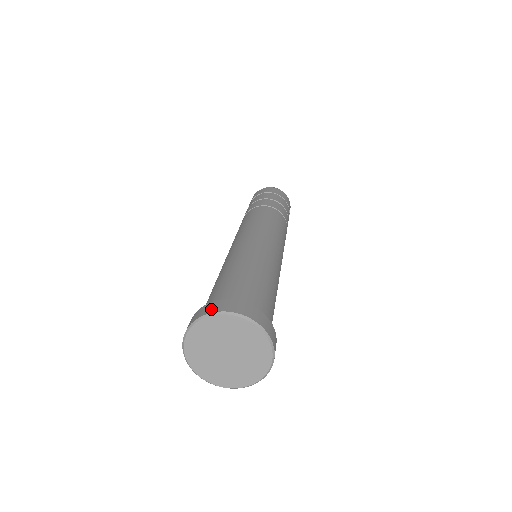
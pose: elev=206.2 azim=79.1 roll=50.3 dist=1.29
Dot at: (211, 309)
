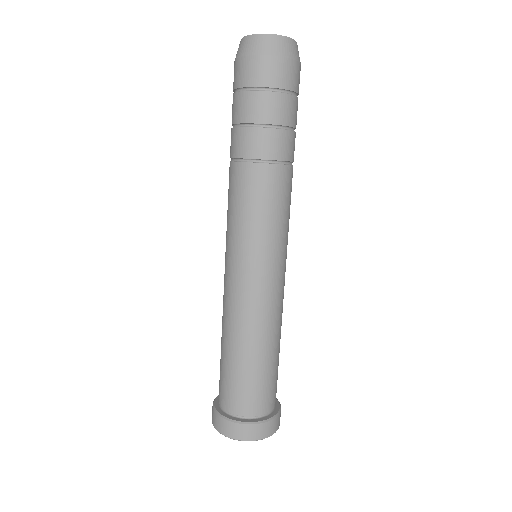
Dot at: (217, 427)
